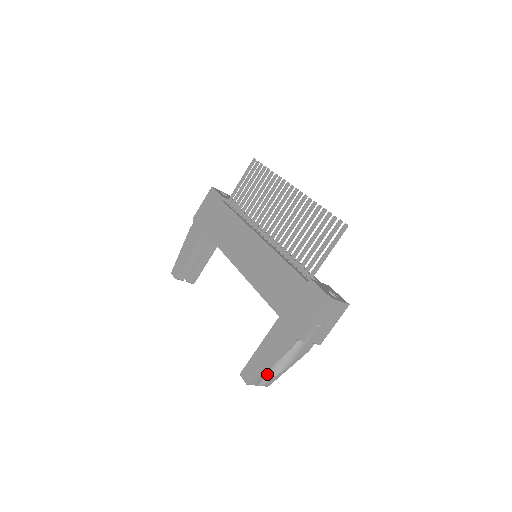
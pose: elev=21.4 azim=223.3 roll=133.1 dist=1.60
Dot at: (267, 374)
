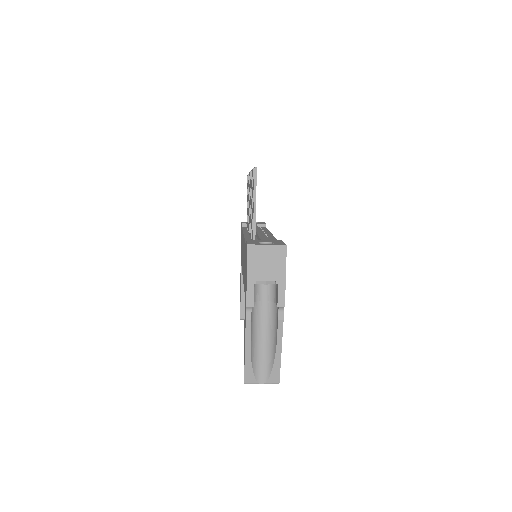
Dot at: (264, 366)
